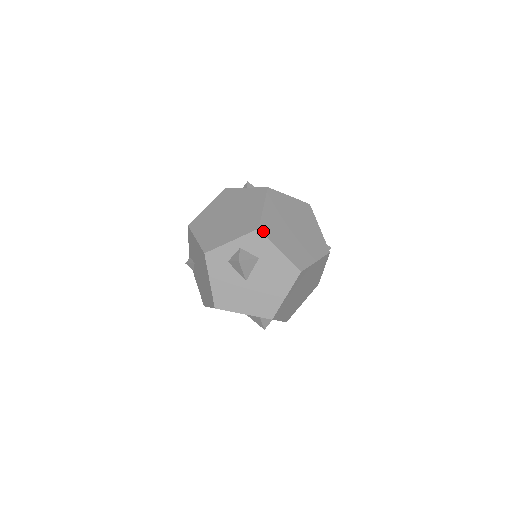
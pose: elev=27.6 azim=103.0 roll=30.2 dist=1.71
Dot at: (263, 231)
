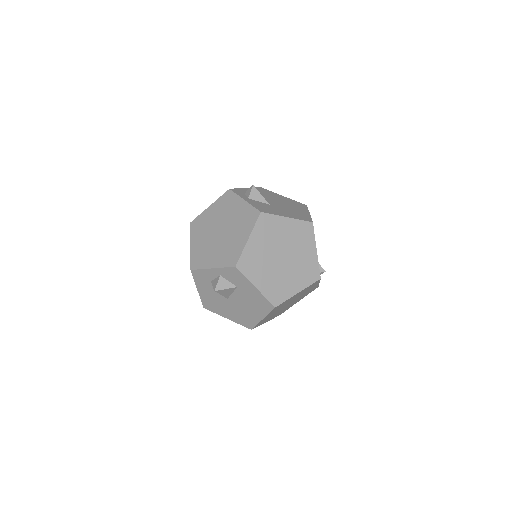
Dot at: (240, 269)
